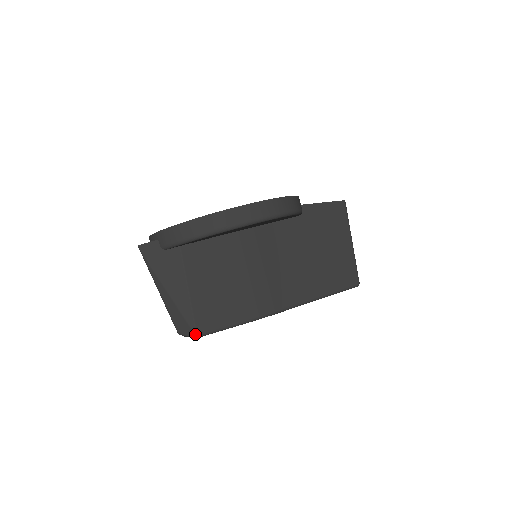
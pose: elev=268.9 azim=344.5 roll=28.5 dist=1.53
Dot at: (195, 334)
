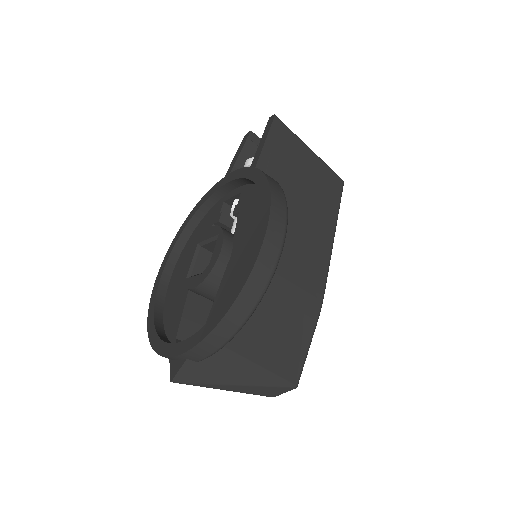
Dot at: (294, 387)
